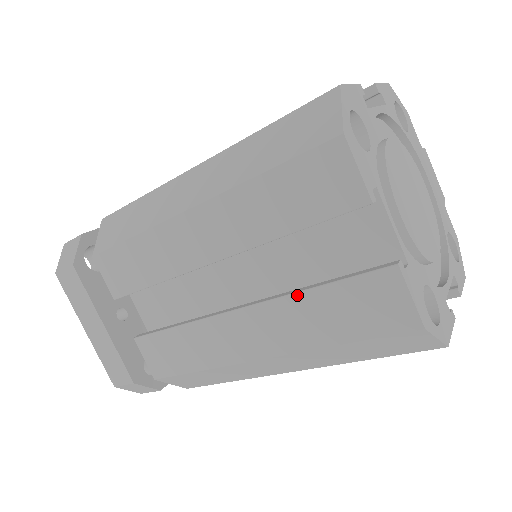
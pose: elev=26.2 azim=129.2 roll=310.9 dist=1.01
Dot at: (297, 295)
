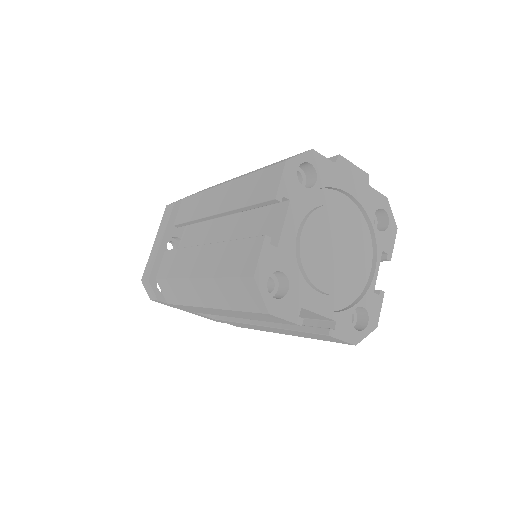
Dot at: (288, 330)
